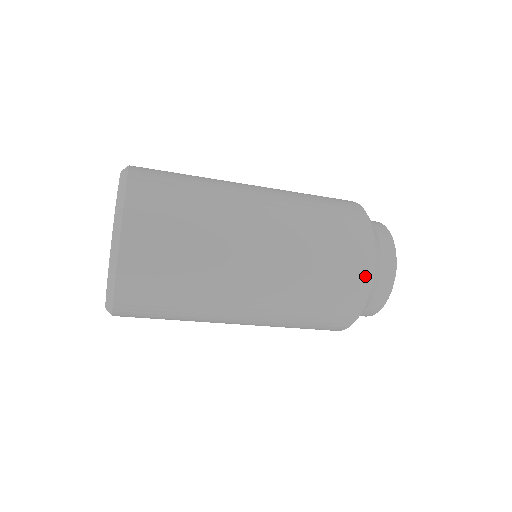
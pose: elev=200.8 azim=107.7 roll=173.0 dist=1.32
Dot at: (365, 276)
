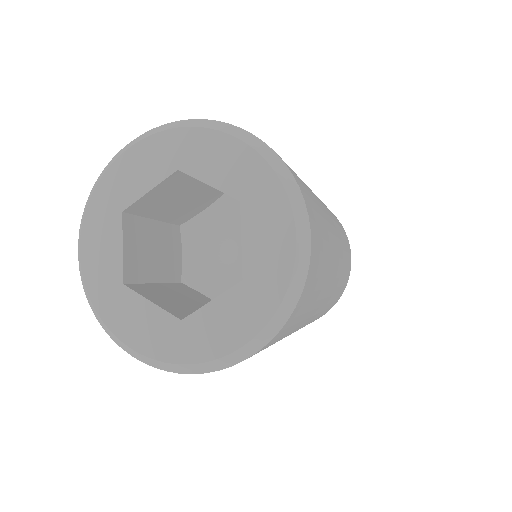
Dot at: occluded
